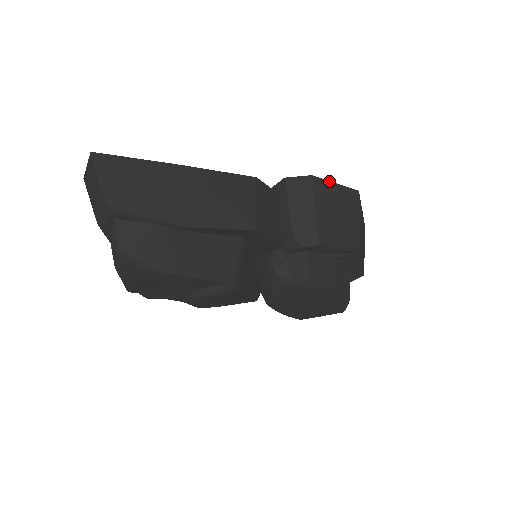
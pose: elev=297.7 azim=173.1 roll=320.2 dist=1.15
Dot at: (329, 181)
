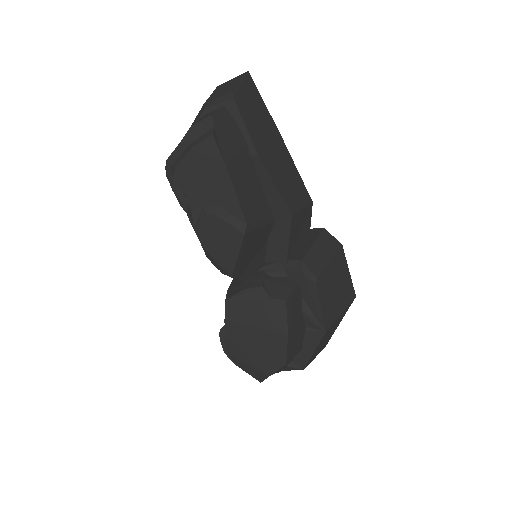
Dot at: occluded
